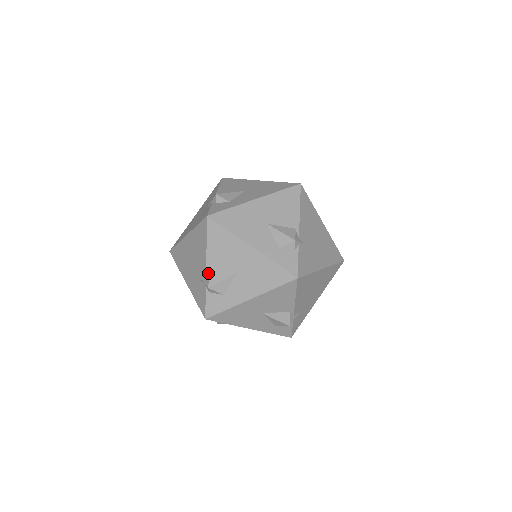
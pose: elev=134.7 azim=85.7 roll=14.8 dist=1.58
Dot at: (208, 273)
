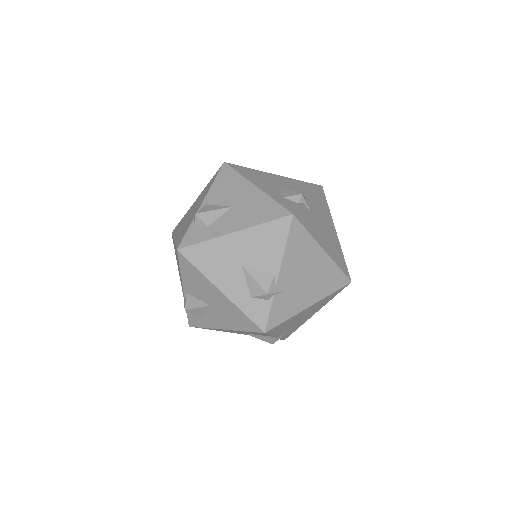
Dot at: (202, 207)
